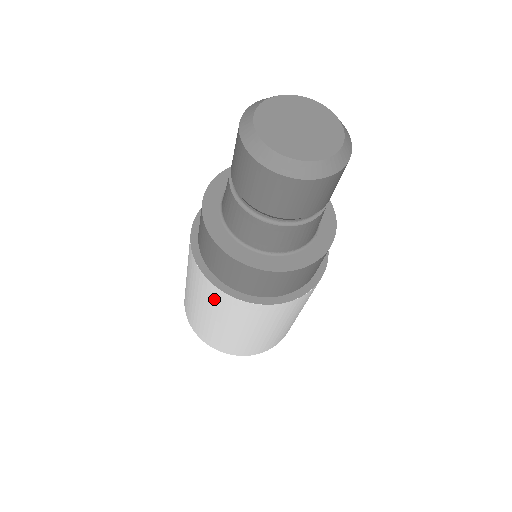
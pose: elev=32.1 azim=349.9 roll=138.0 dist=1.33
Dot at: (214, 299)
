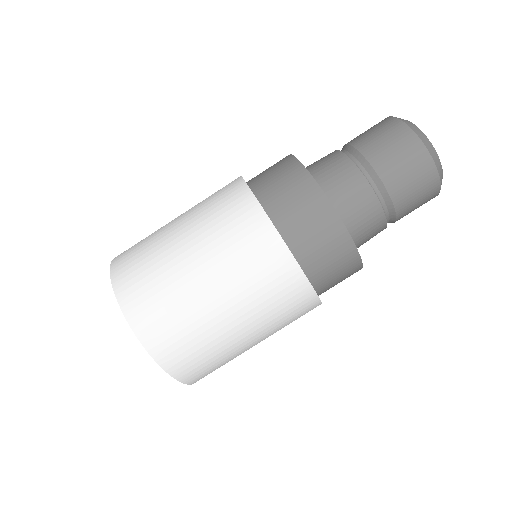
Dot at: (222, 198)
